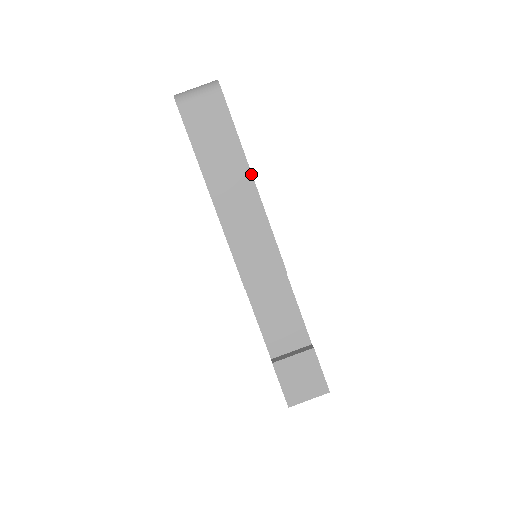
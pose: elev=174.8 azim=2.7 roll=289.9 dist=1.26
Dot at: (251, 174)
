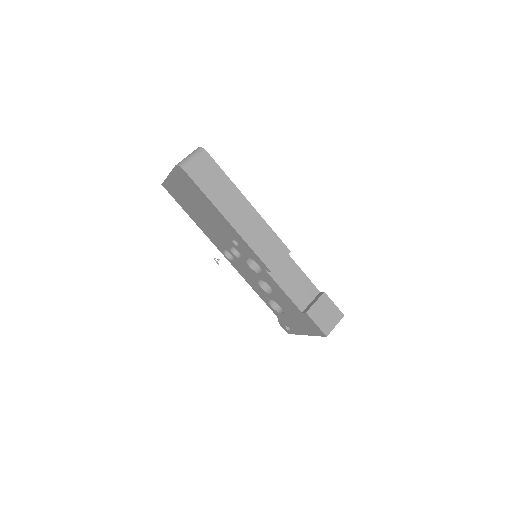
Dot at: (245, 198)
